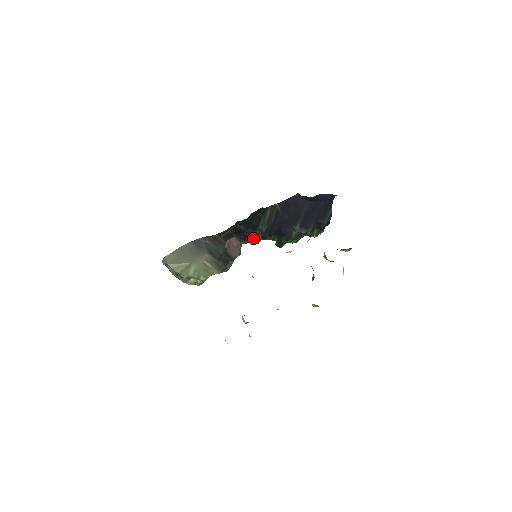
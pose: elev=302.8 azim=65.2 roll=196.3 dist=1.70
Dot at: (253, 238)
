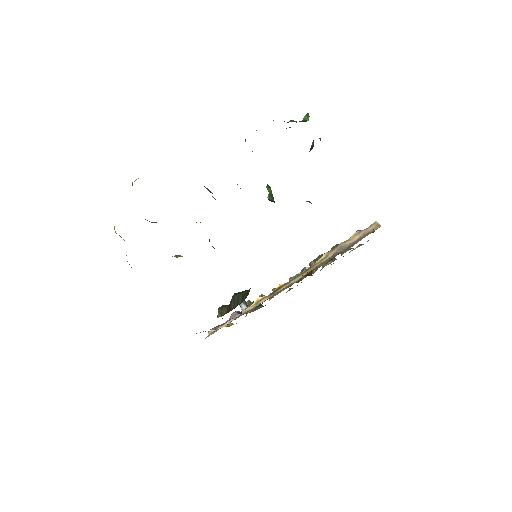
Dot at: occluded
